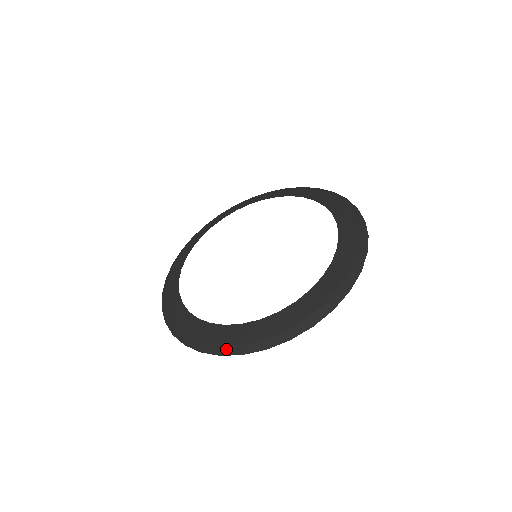
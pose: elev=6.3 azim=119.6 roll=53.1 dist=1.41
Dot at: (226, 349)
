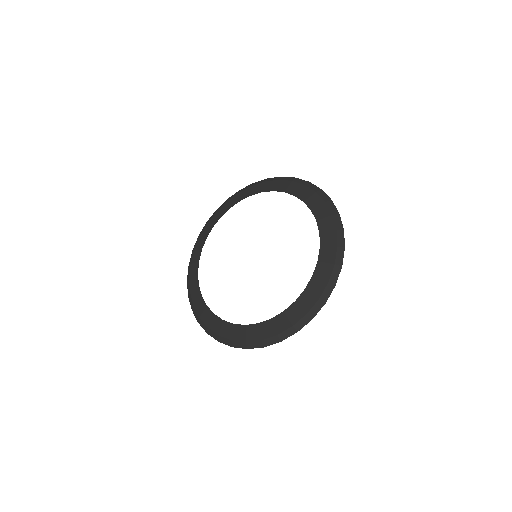
Dot at: (194, 310)
